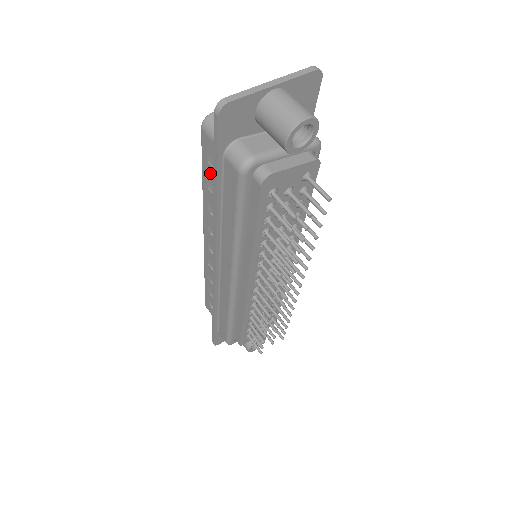
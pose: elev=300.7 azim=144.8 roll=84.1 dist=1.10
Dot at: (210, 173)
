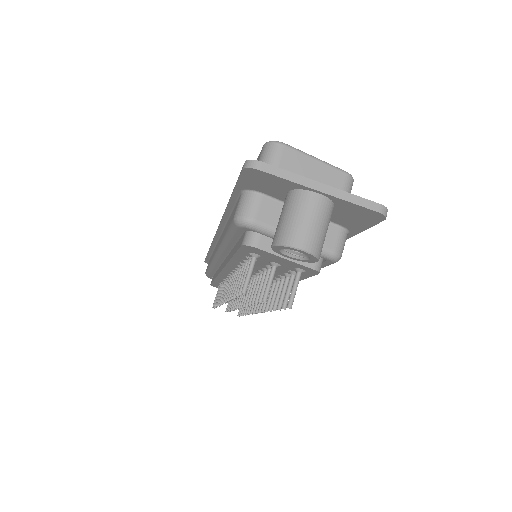
Dot at: occluded
